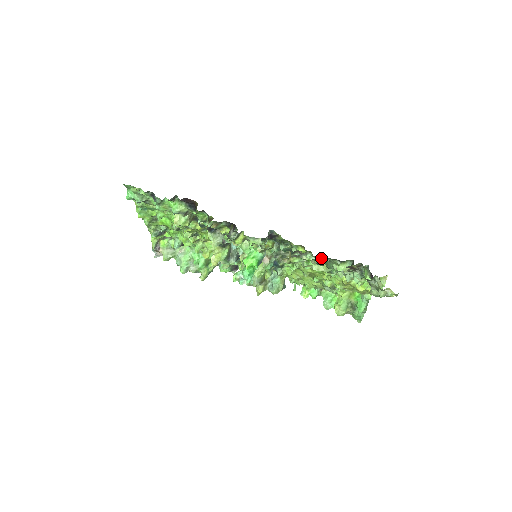
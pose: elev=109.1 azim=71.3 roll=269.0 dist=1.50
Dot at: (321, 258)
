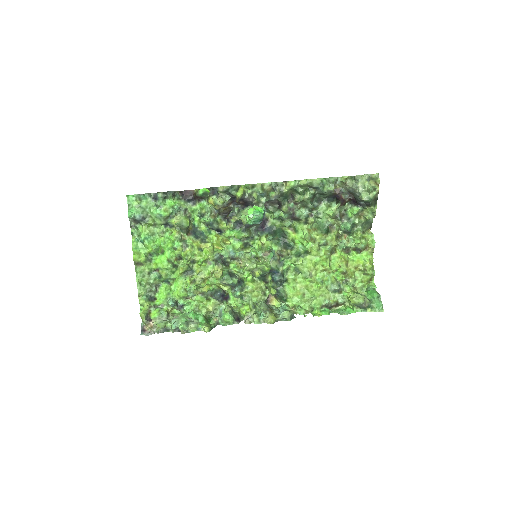
Dot at: (311, 207)
